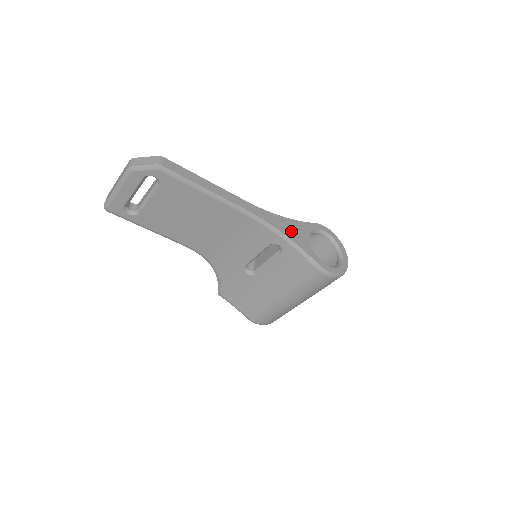
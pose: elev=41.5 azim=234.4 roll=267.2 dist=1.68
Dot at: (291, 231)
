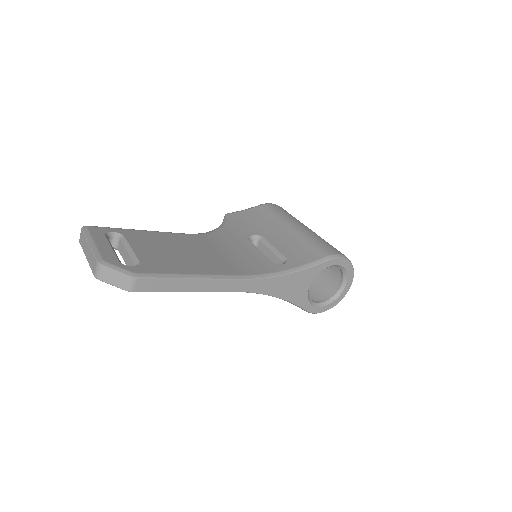
Dot at: (288, 289)
